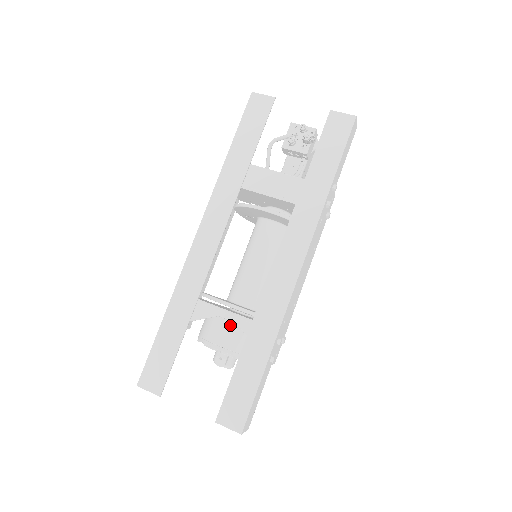
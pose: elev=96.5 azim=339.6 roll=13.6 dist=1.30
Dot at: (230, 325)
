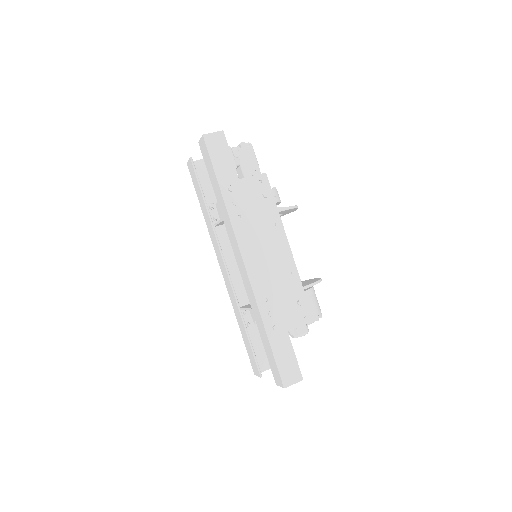
Dot at: occluded
